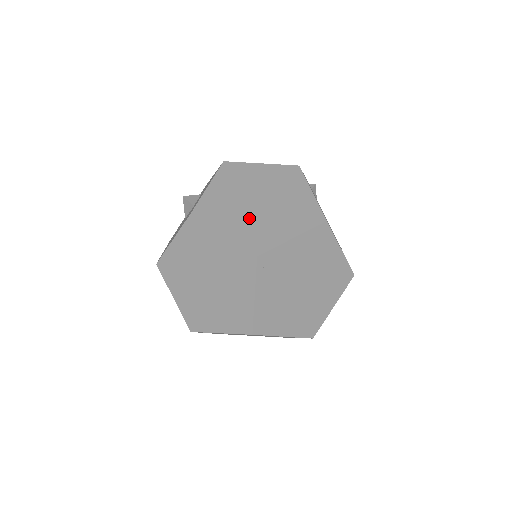
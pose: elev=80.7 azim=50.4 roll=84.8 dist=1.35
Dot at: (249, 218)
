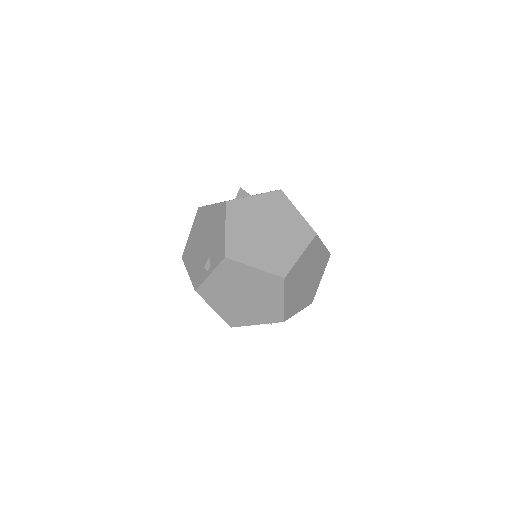
Dot at: occluded
